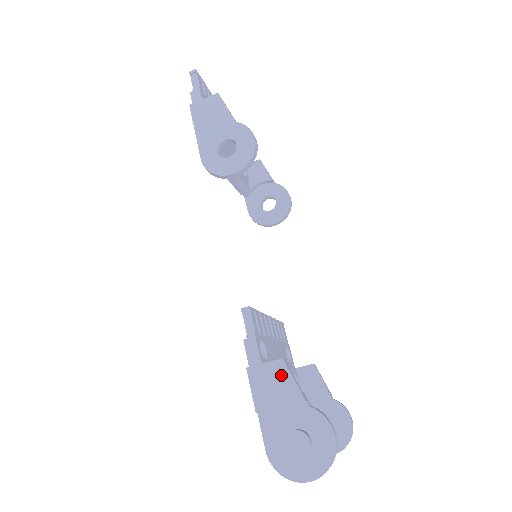
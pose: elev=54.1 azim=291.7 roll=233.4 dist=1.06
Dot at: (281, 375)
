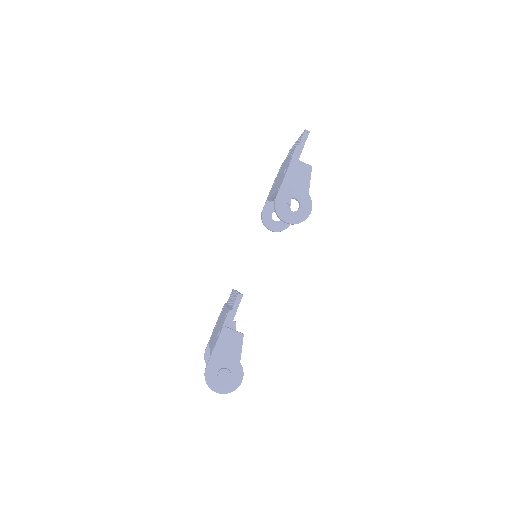
Dot at: (238, 341)
